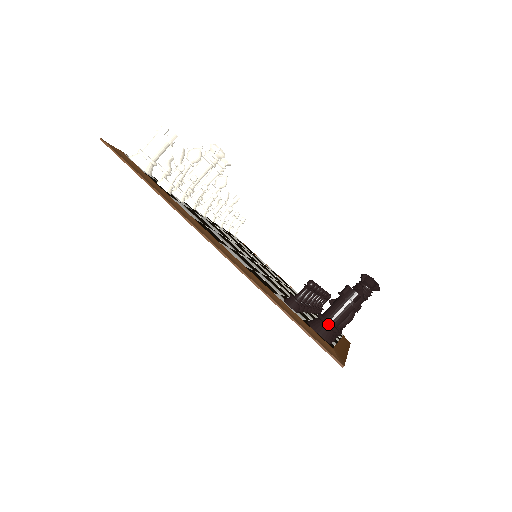
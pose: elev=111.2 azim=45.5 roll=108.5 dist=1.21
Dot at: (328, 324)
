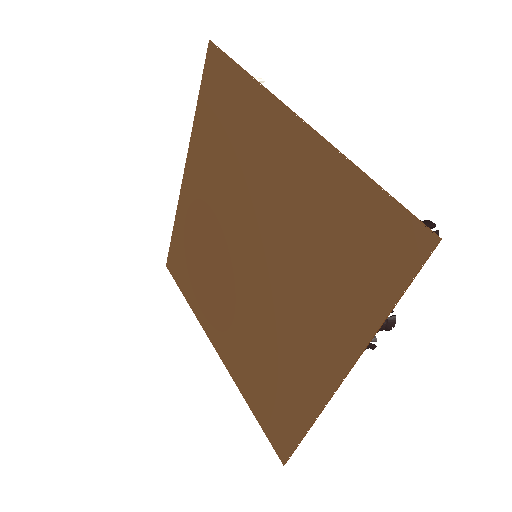
Dot at: occluded
